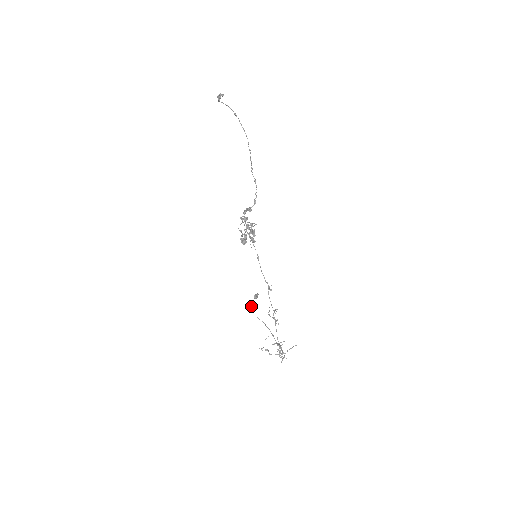
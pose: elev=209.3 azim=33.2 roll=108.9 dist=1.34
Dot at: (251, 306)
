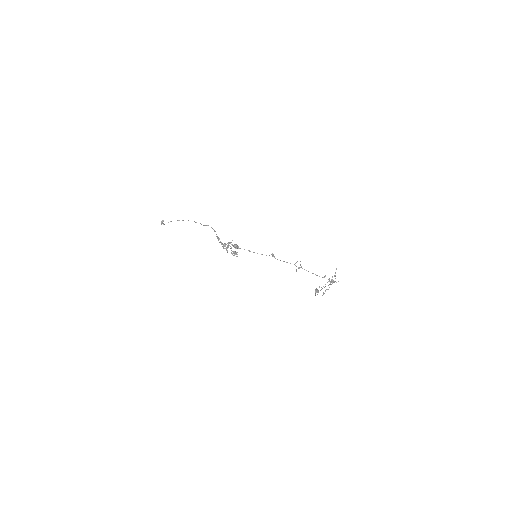
Dot at: occluded
